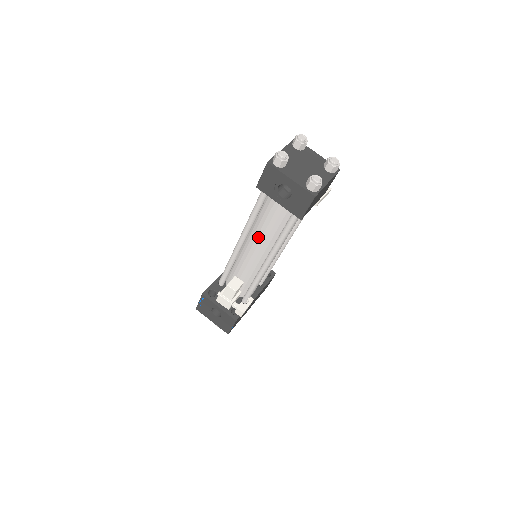
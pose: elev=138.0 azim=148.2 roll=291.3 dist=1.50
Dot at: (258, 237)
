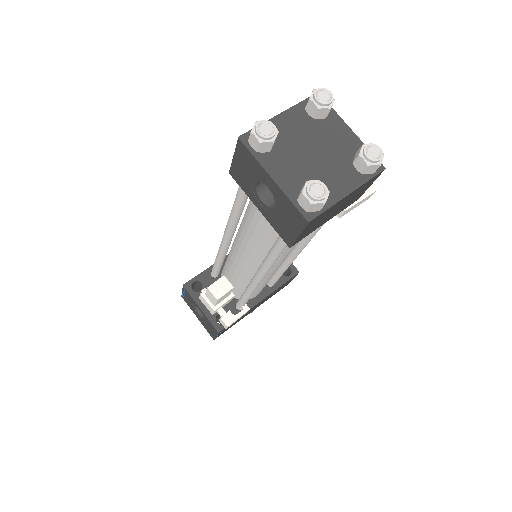
Dot at: (244, 241)
